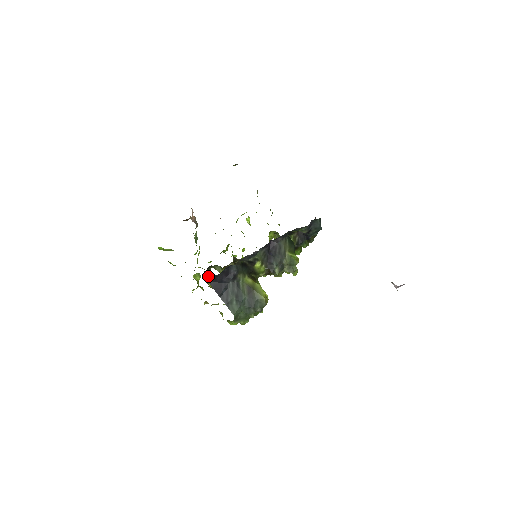
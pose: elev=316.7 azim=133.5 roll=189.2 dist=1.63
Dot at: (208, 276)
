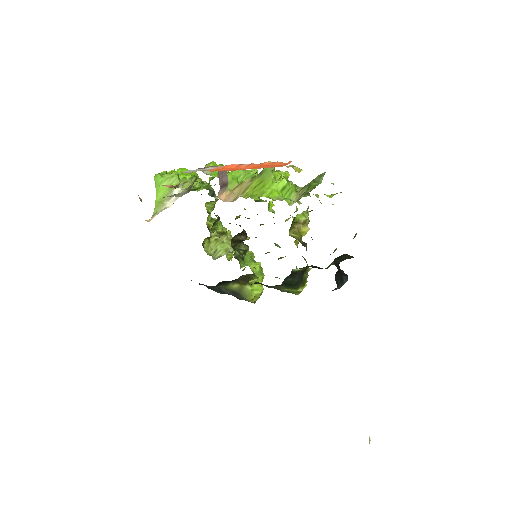
Dot at: occluded
